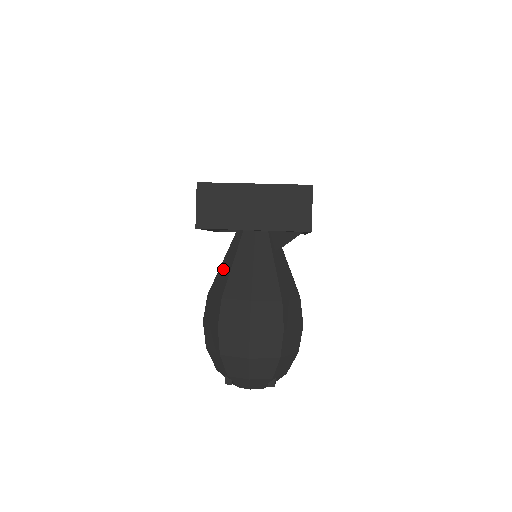
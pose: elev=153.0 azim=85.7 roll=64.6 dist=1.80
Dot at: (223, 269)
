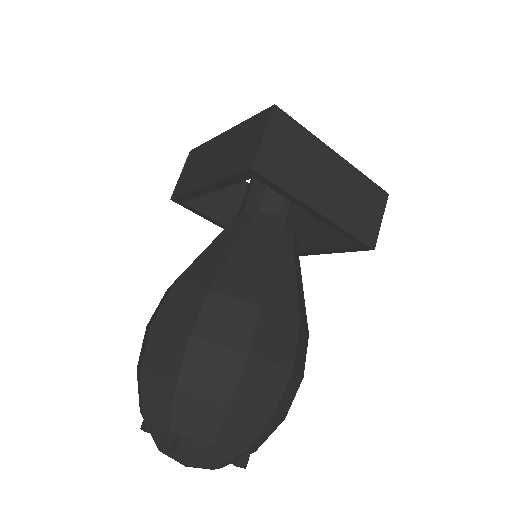
Dot at: occluded
